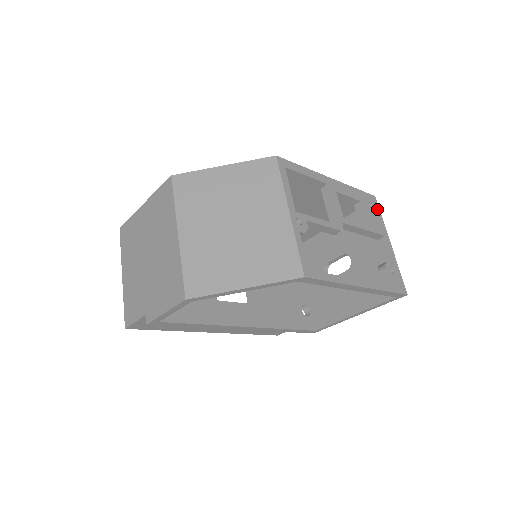
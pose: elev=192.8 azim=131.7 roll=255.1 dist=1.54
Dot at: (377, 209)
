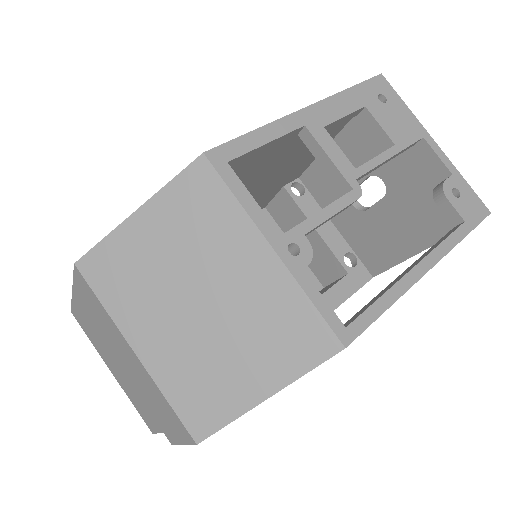
Dot at: (393, 96)
